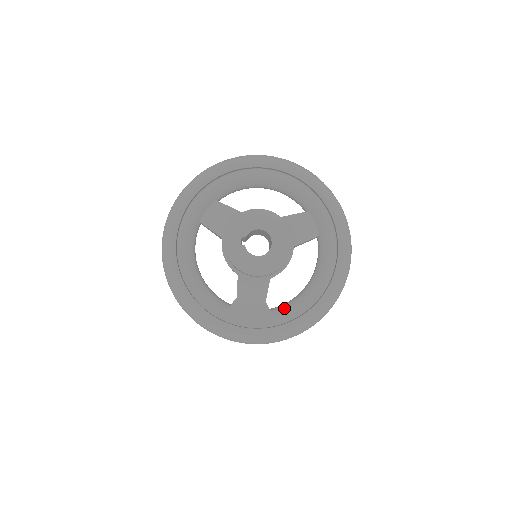
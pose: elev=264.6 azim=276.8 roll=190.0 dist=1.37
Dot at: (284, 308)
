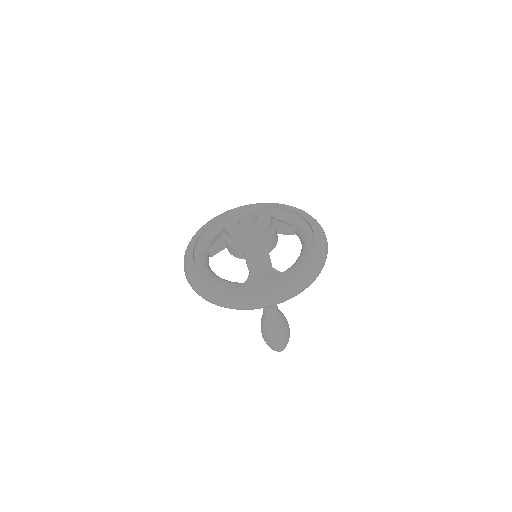
Dot at: (289, 268)
